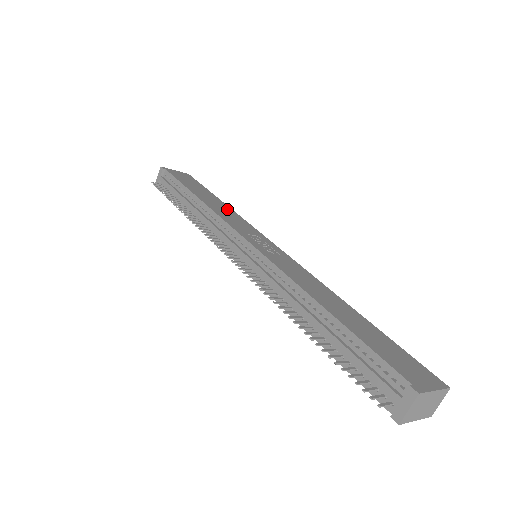
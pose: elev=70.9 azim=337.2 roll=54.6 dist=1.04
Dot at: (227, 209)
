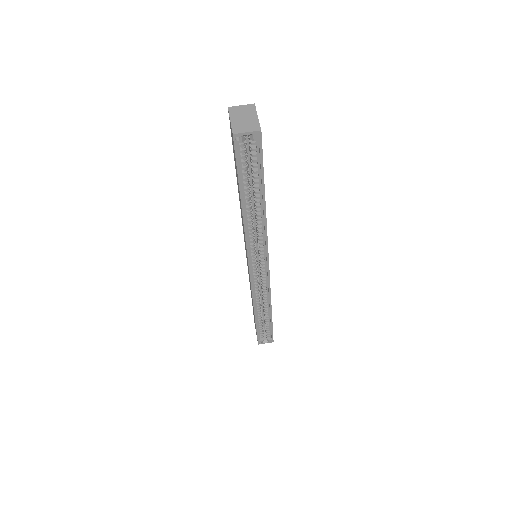
Dot at: occluded
